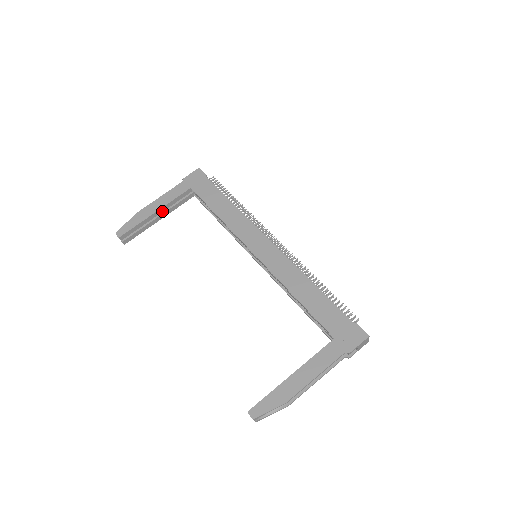
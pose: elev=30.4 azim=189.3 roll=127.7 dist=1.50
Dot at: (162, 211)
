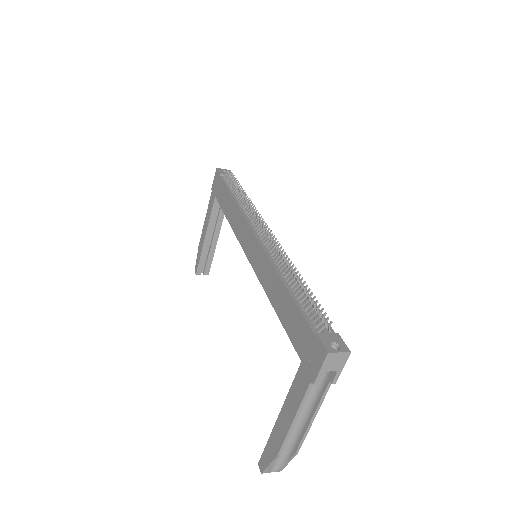
Dot at: (211, 232)
